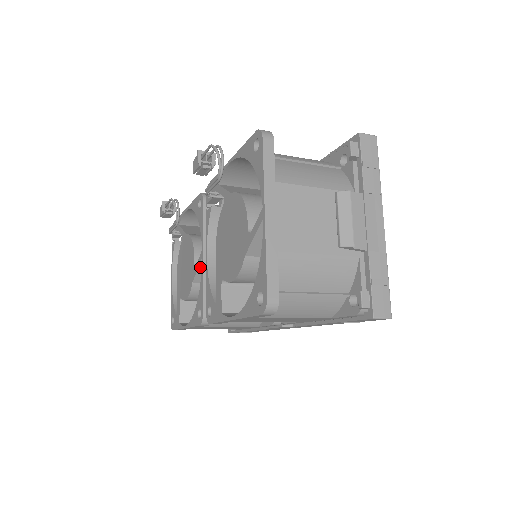
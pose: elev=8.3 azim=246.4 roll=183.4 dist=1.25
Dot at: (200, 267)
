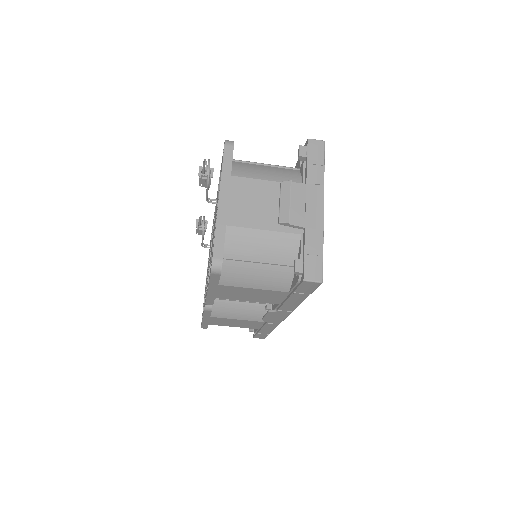
Dot at: occluded
